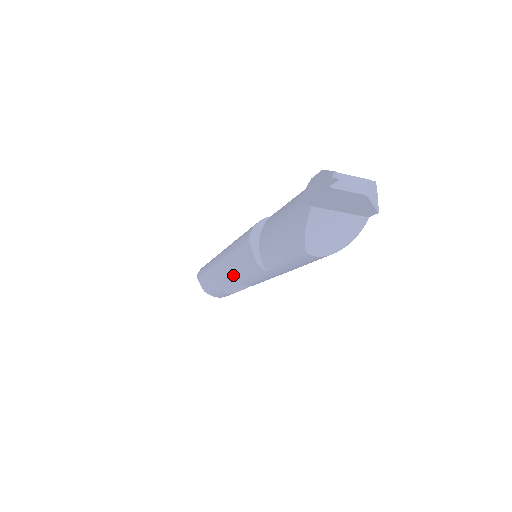
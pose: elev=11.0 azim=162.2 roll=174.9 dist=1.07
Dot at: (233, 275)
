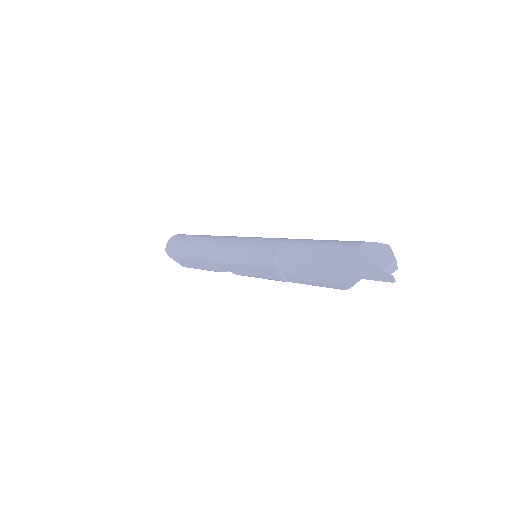
Dot at: (243, 275)
